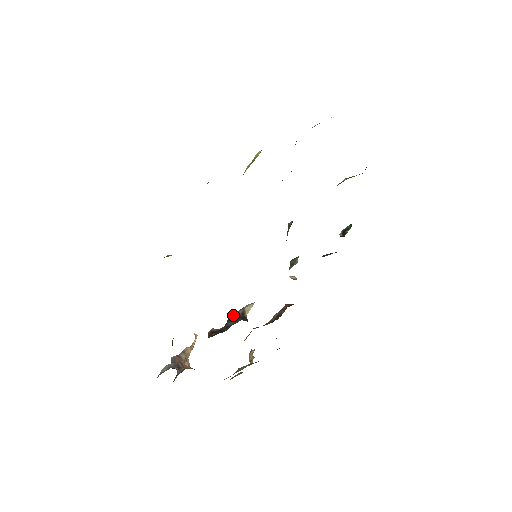
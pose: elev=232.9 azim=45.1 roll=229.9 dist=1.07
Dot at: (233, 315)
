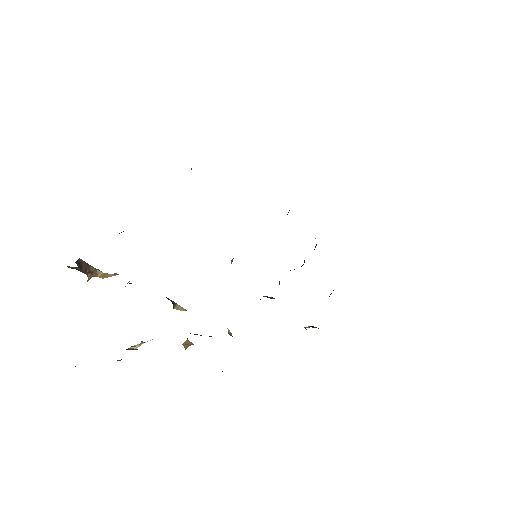
Dot at: occluded
